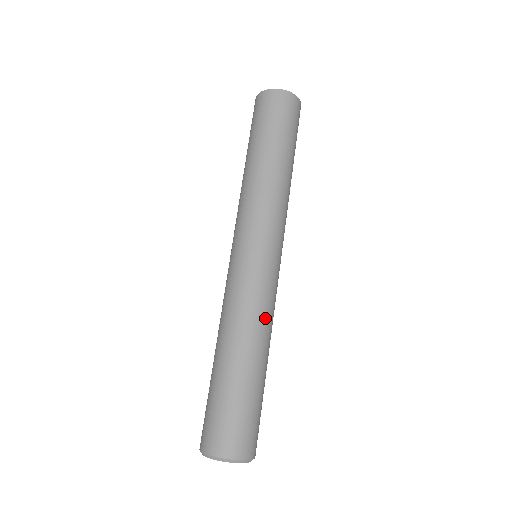
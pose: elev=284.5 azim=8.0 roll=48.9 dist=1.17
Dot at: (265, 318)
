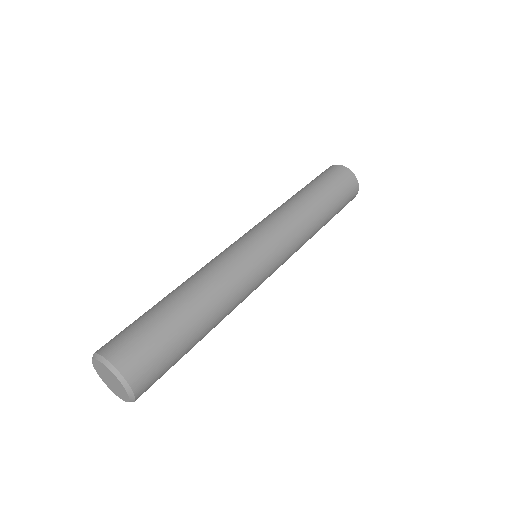
Dot at: (234, 294)
